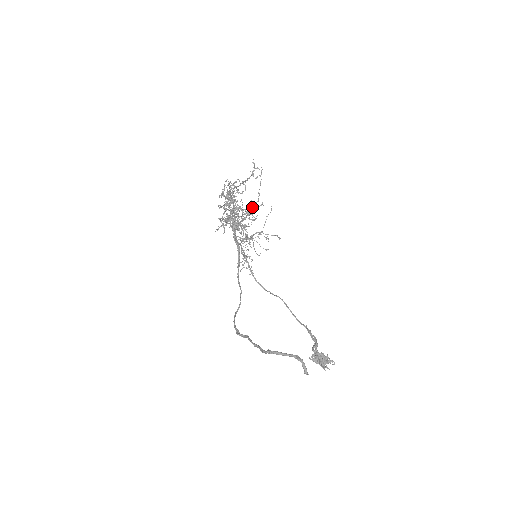
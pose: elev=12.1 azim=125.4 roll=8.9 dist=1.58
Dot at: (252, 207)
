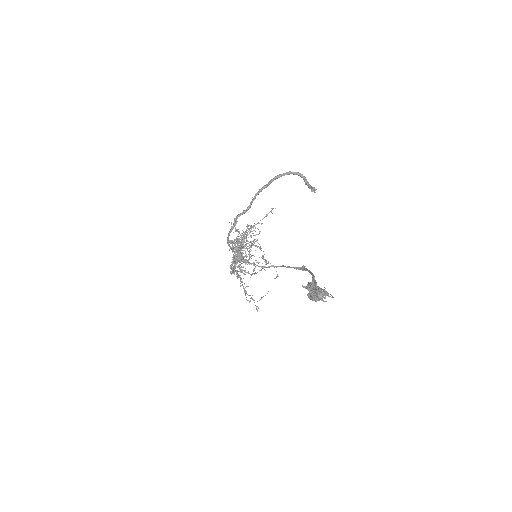
Dot at: (256, 262)
